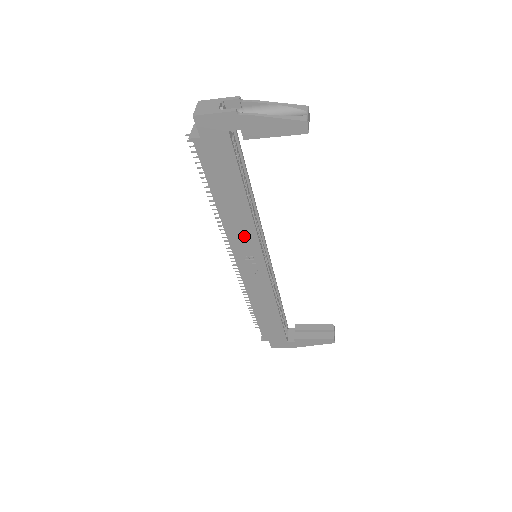
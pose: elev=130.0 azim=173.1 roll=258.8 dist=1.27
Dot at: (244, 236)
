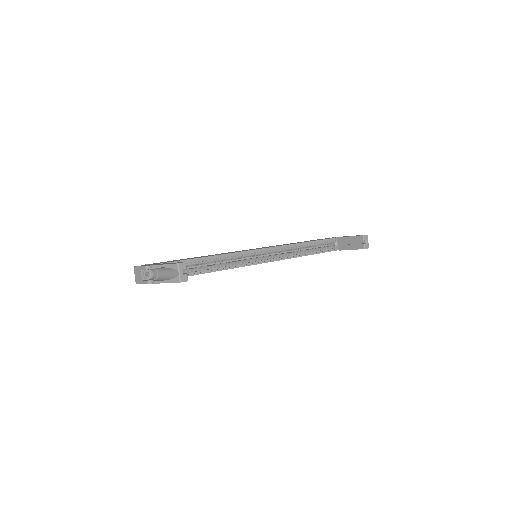
Dot at: occluded
